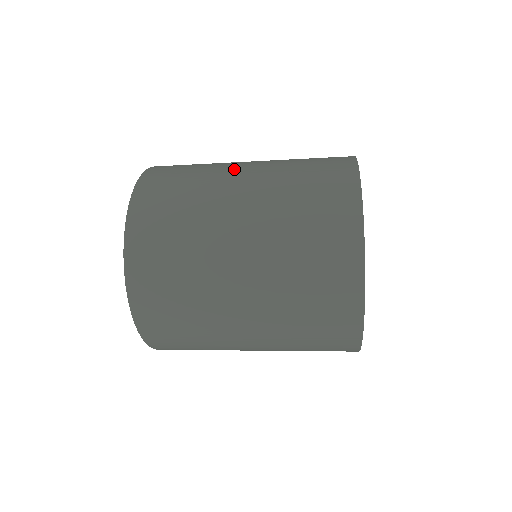
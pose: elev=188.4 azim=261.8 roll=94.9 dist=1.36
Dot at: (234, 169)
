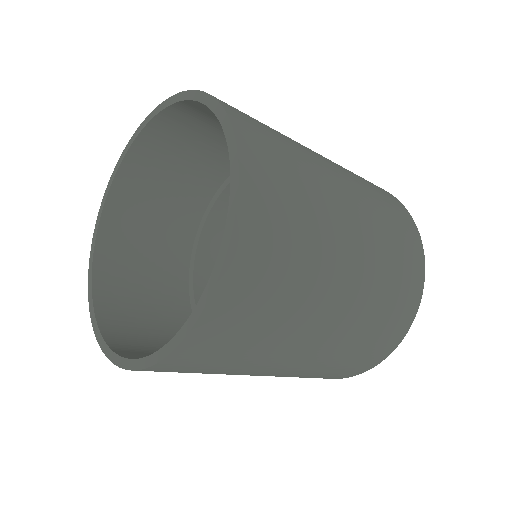
Dot at: occluded
